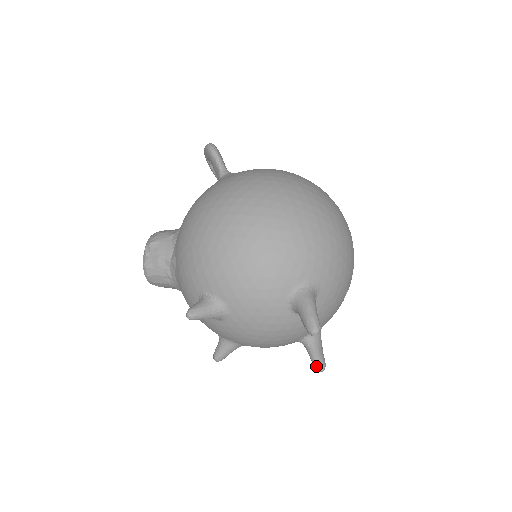
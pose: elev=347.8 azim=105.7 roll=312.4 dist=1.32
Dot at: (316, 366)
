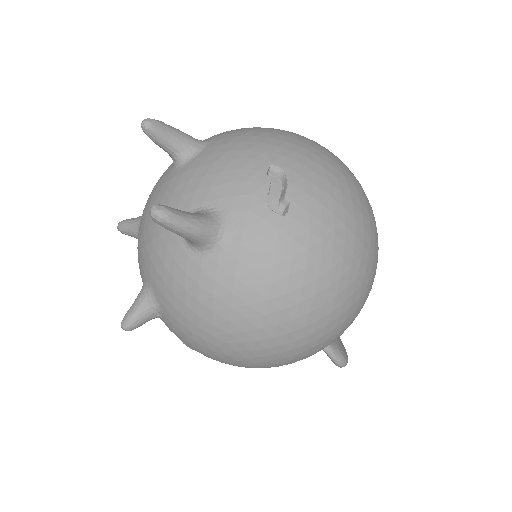
Dot at: occluded
